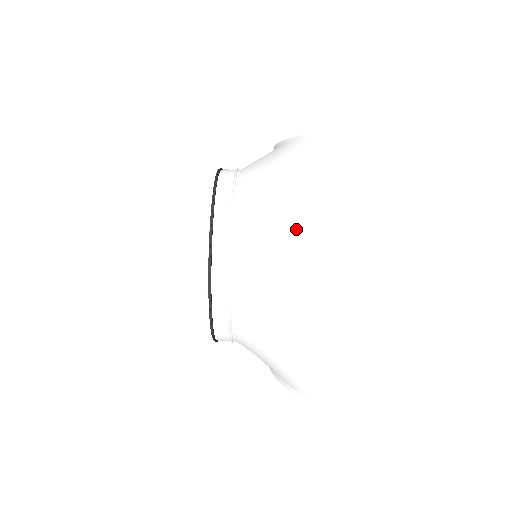
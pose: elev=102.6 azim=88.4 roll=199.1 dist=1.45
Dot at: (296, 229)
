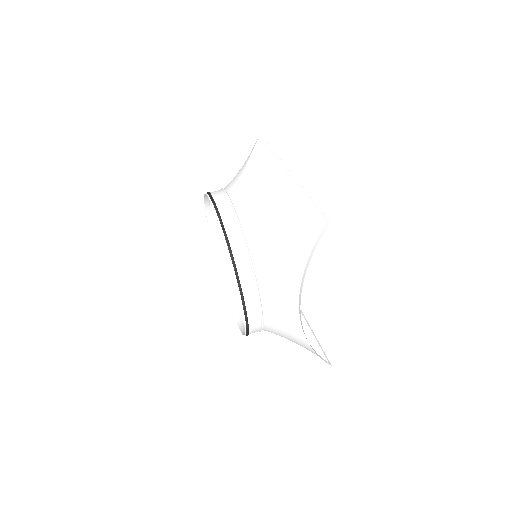
Dot at: (265, 166)
